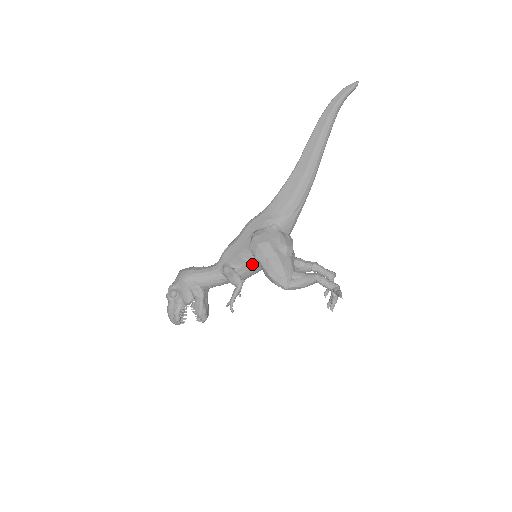
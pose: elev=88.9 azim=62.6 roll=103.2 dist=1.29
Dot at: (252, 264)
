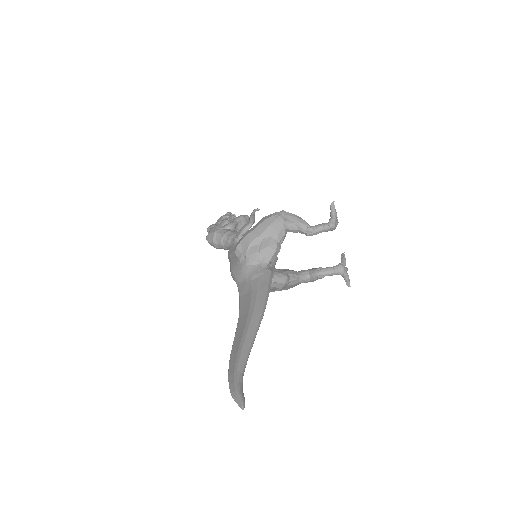
Dot at: occluded
